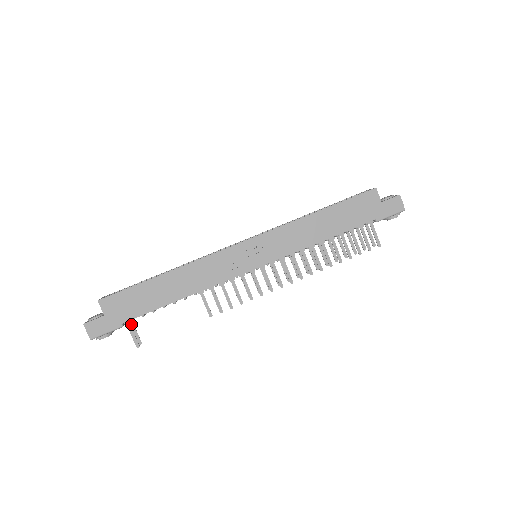
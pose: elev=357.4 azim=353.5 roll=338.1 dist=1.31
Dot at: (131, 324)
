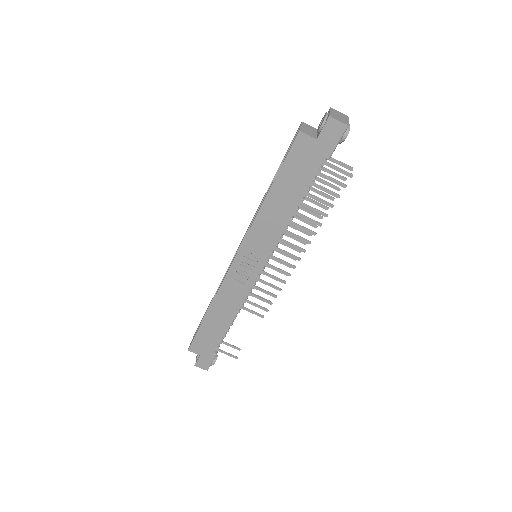
Dot at: (223, 343)
